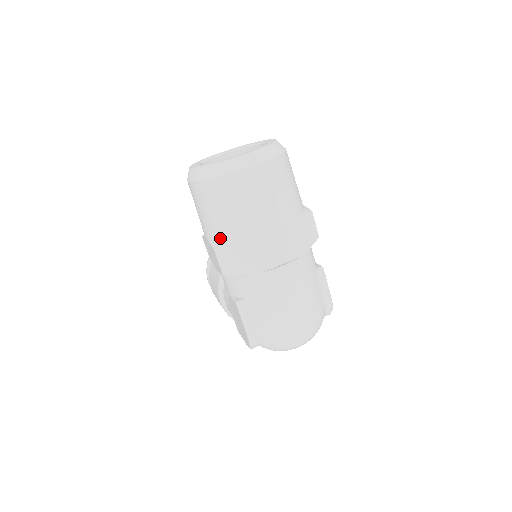
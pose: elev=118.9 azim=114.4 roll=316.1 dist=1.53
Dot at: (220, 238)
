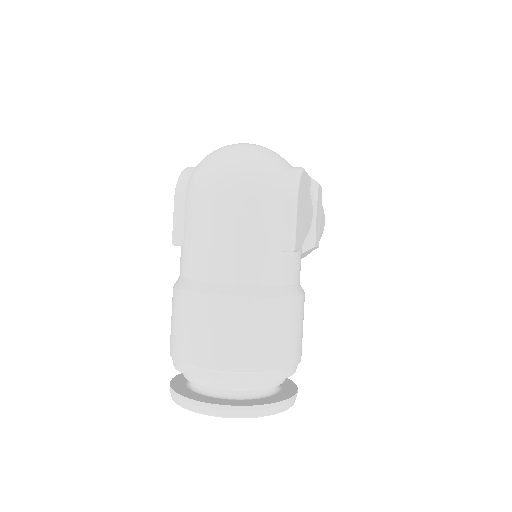
Dot at: occluded
